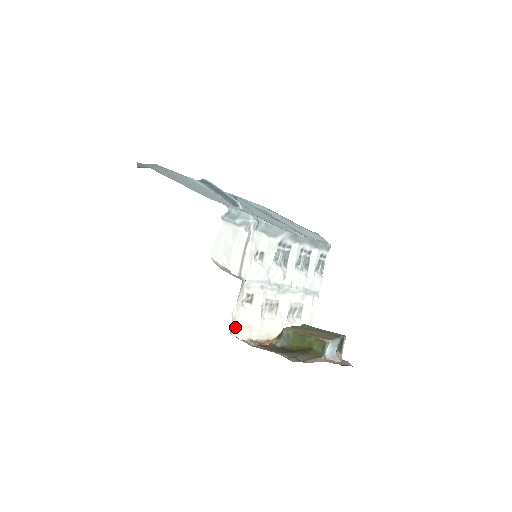
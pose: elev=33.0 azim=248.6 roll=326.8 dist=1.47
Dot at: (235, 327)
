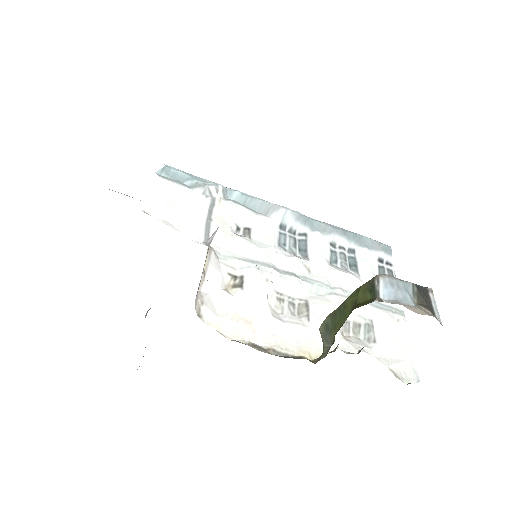
Dot at: (211, 313)
